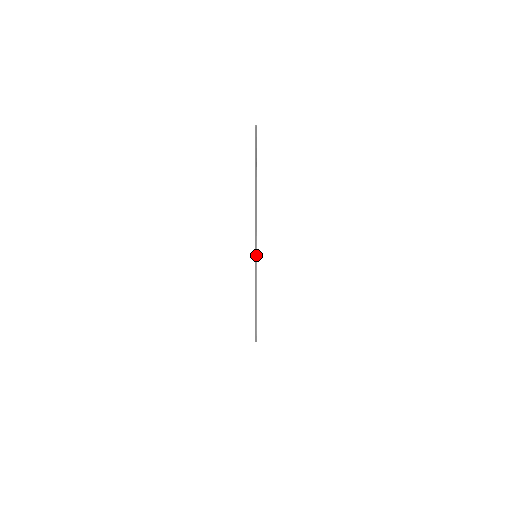
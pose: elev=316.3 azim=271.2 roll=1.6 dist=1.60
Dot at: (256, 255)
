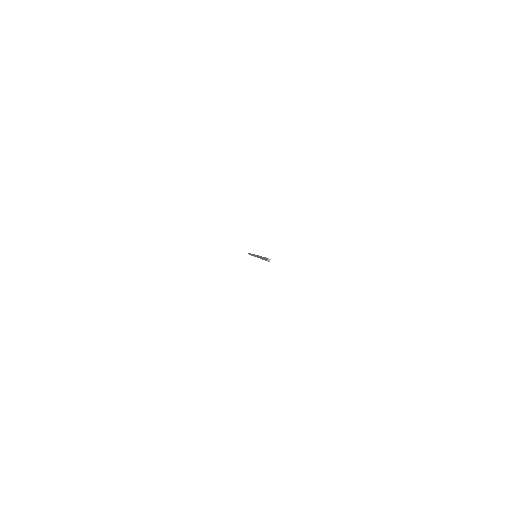
Dot at: occluded
